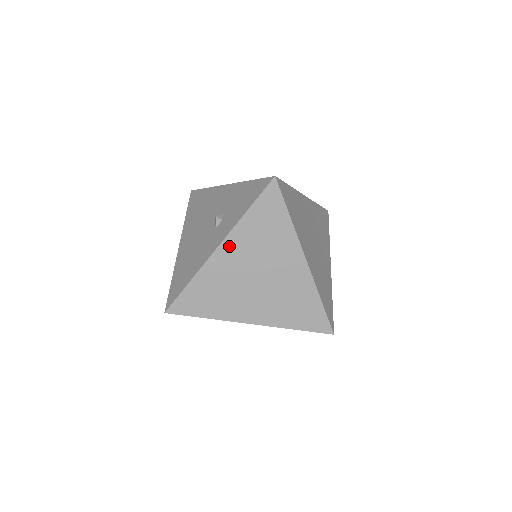
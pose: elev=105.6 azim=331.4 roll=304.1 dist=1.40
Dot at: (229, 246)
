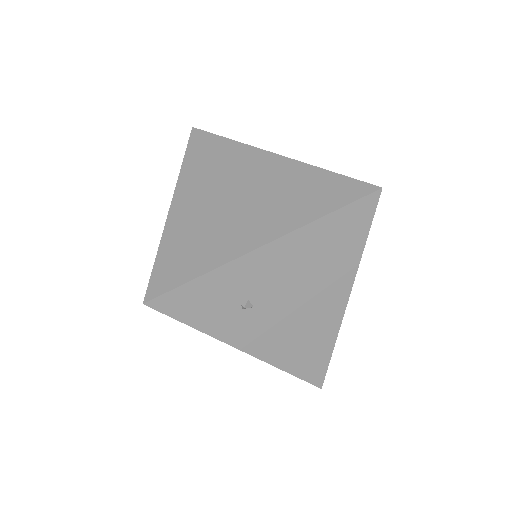
Dot at: (184, 193)
